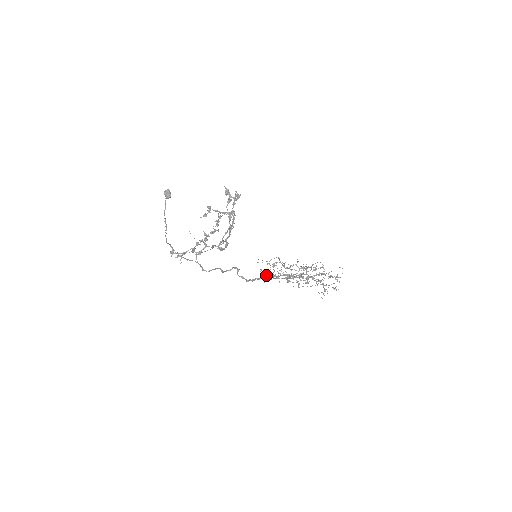
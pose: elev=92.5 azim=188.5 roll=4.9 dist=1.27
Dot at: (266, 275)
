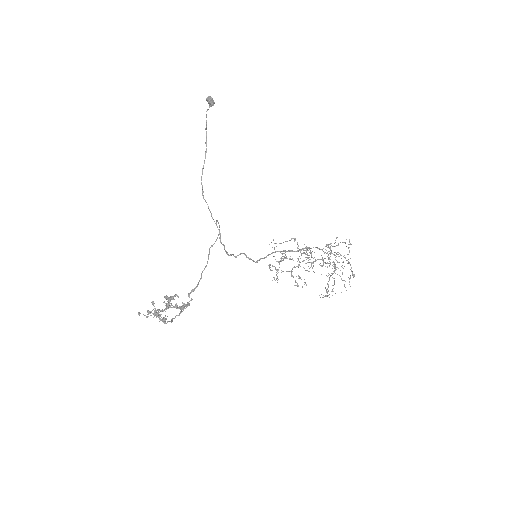
Dot at: occluded
